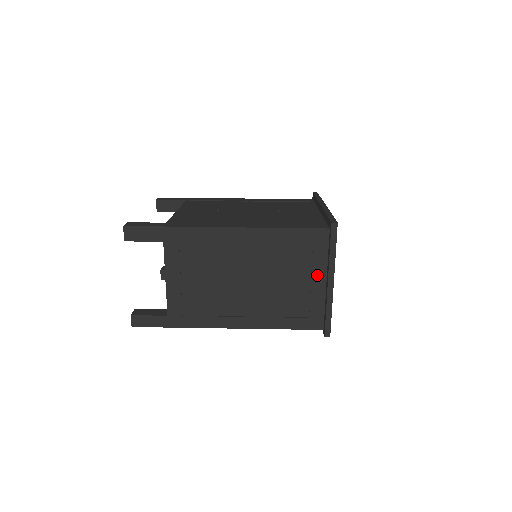
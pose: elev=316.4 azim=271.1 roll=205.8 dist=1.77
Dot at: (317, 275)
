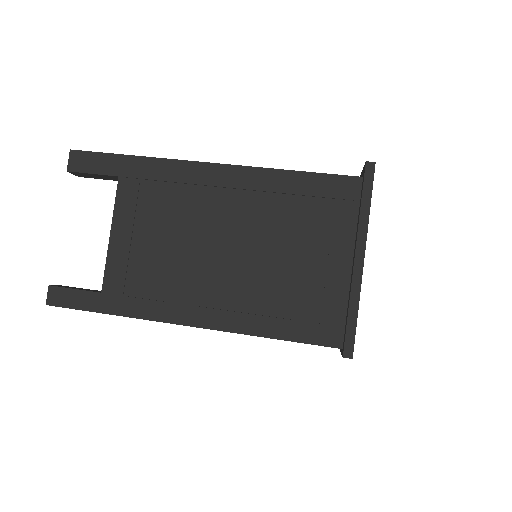
Dot at: (338, 250)
